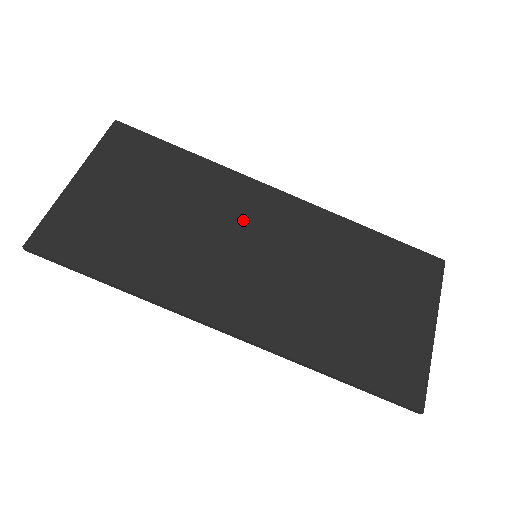
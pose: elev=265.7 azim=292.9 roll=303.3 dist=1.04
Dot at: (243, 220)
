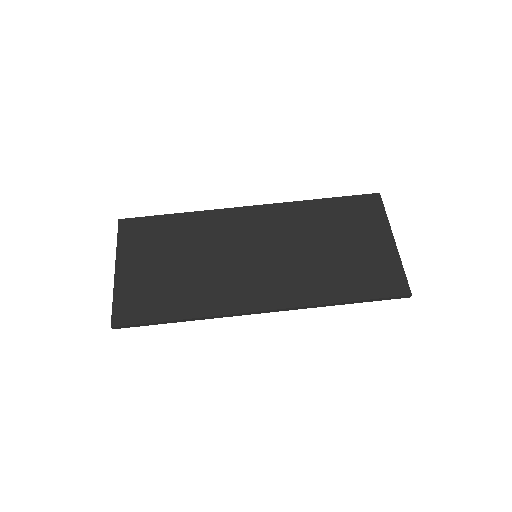
Dot at: (235, 238)
